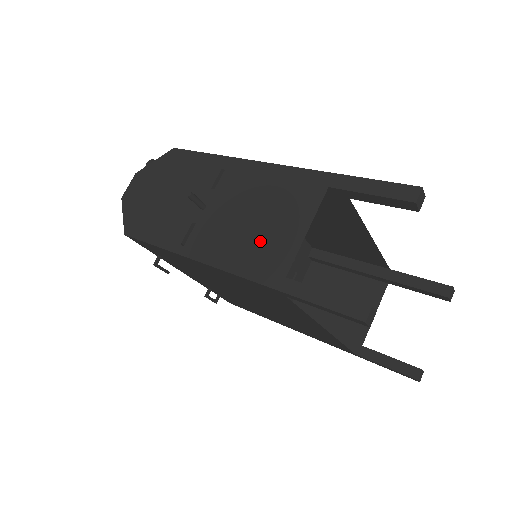
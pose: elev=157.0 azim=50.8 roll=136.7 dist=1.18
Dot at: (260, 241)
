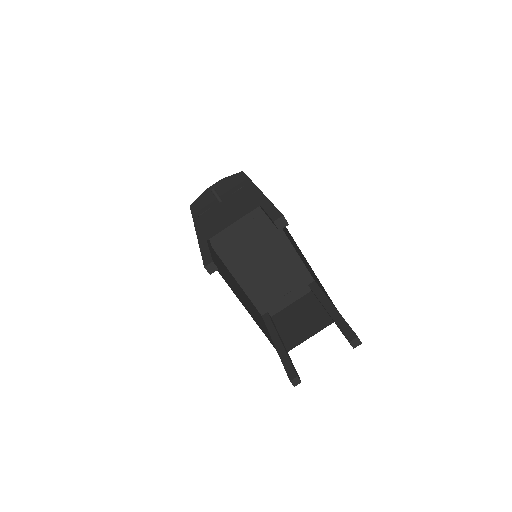
Dot at: (217, 222)
